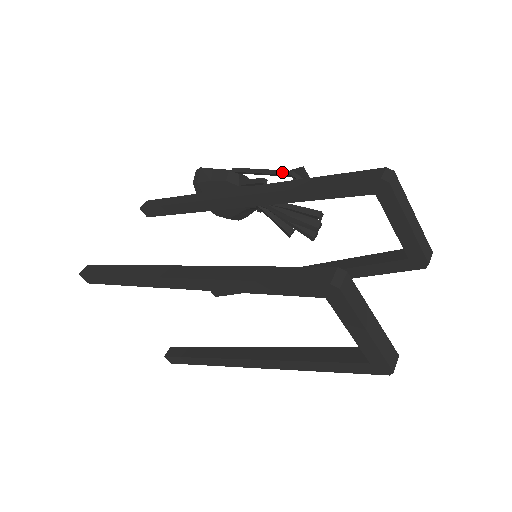
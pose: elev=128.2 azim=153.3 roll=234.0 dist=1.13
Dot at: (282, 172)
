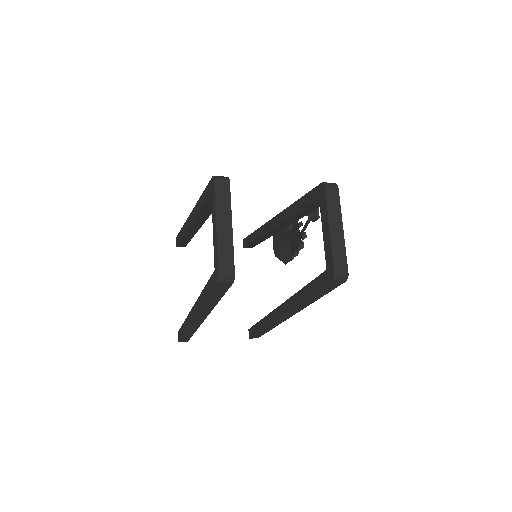
Dot at: occluded
